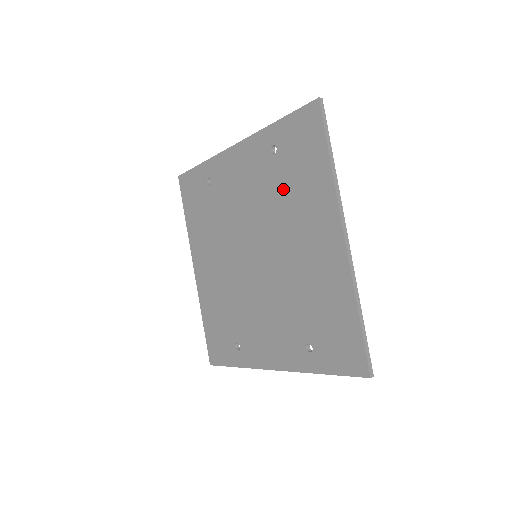
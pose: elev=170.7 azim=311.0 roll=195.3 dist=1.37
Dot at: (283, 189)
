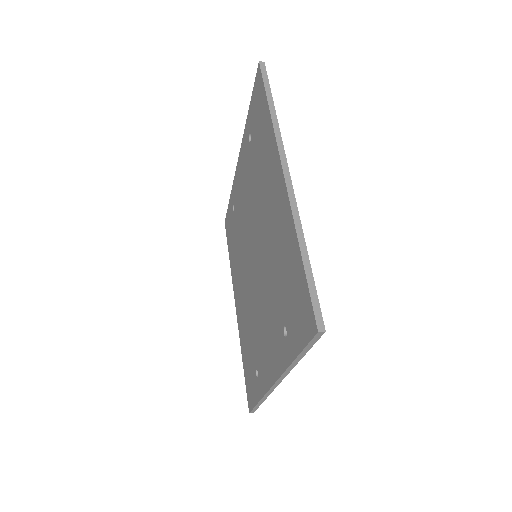
Dot at: (256, 168)
